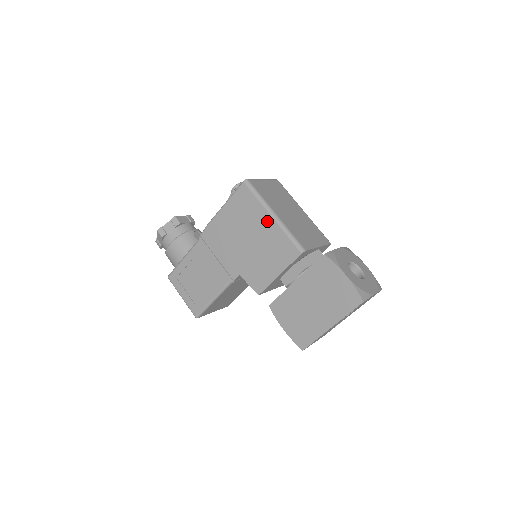
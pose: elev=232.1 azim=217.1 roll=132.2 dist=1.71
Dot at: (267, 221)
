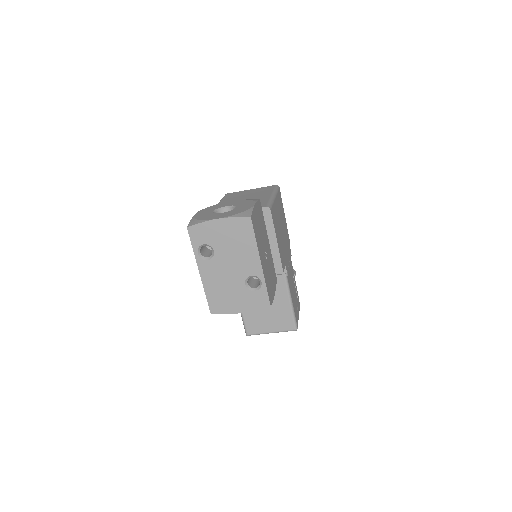
Dot at: occluded
